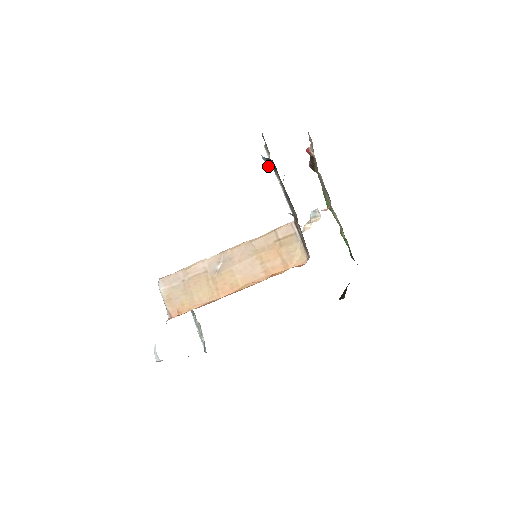
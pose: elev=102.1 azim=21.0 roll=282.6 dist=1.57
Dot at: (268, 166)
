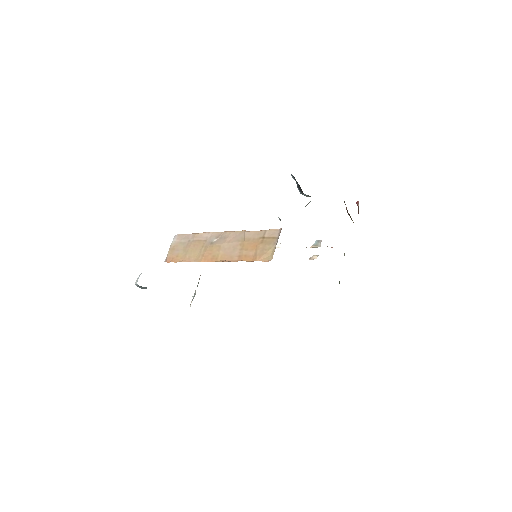
Dot at: (299, 188)
